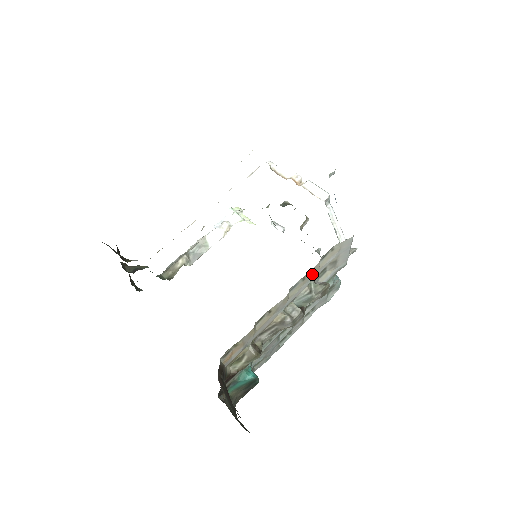
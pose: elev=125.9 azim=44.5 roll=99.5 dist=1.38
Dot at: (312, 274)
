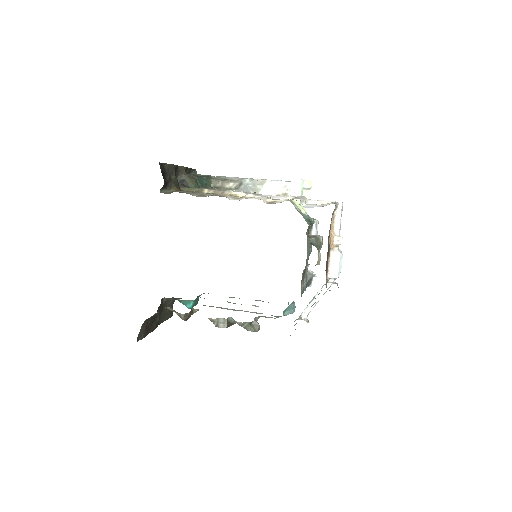
Dot at: occluded
